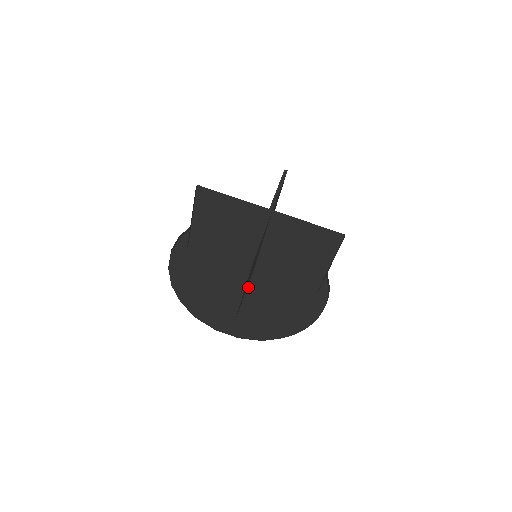
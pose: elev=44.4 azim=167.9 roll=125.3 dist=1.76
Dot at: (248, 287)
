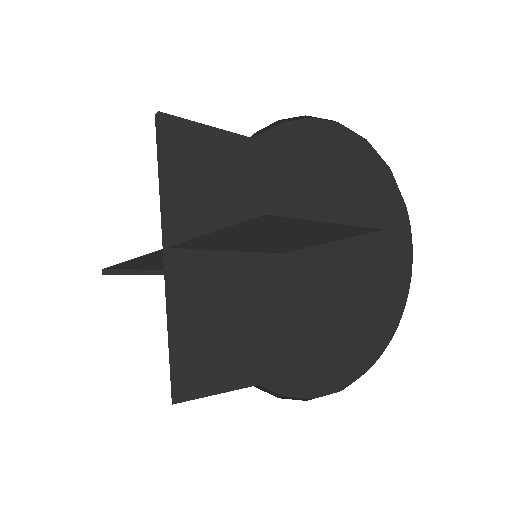
Dot at: (291, 292)
